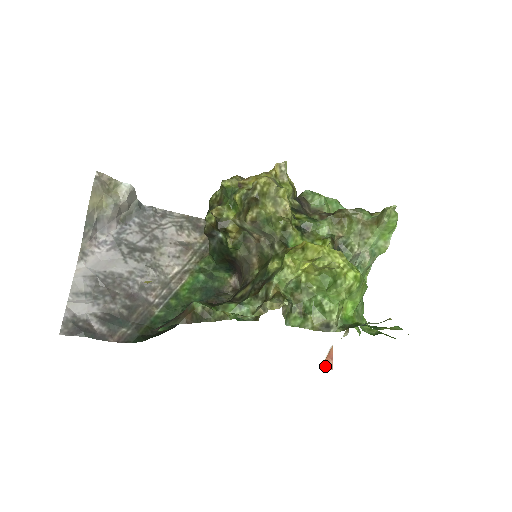
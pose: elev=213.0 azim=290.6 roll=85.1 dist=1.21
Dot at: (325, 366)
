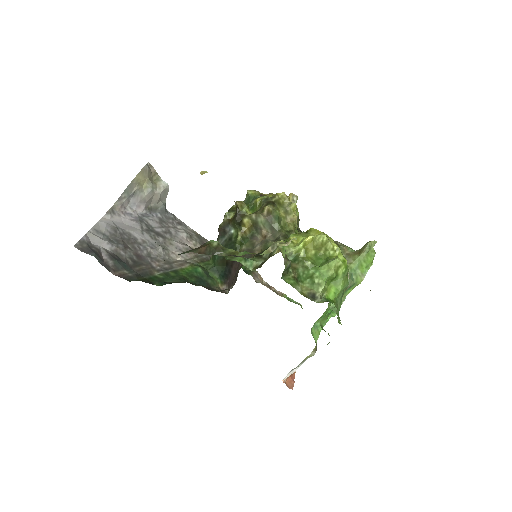
Dot at: (286, 384)
